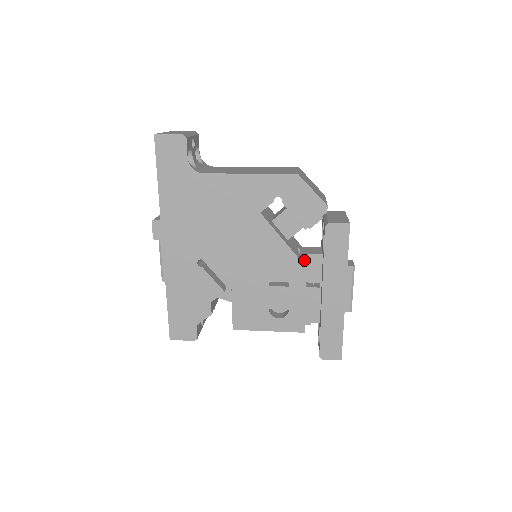
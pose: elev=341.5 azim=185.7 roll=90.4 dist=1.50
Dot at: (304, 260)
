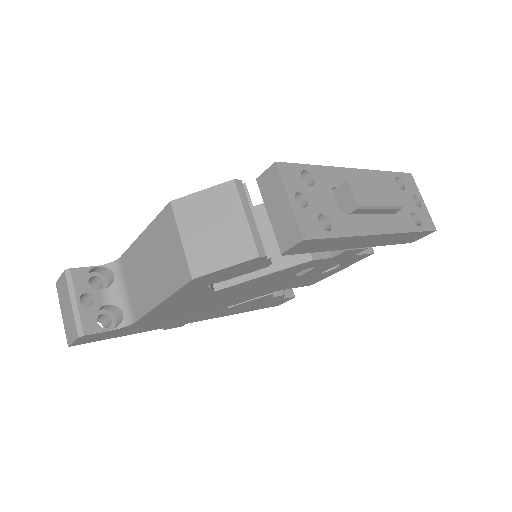
Dot at: occluded
